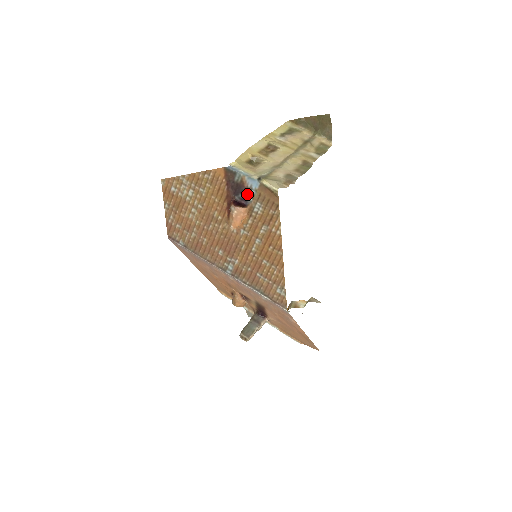
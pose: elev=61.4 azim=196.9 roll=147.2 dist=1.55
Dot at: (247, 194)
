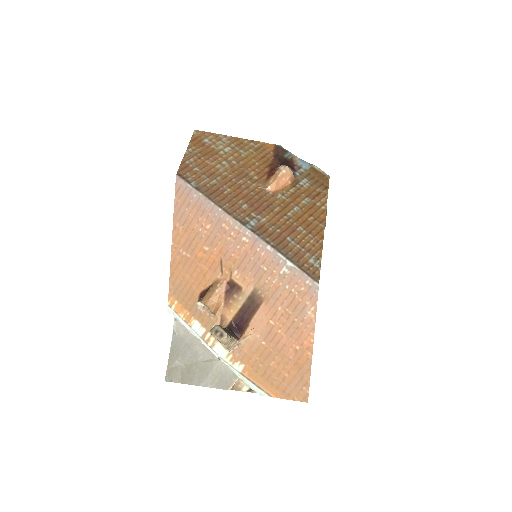
Dot at: (295, 170)
